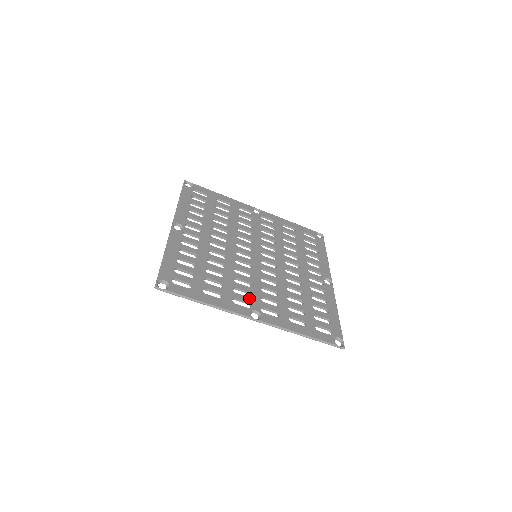
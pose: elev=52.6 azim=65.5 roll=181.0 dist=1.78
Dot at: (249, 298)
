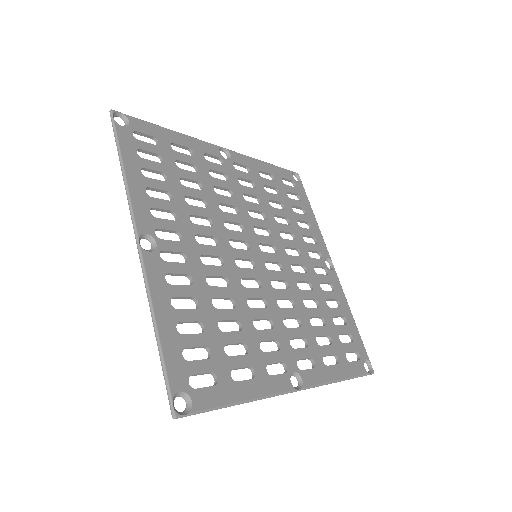
Dot at: (280, 352)
